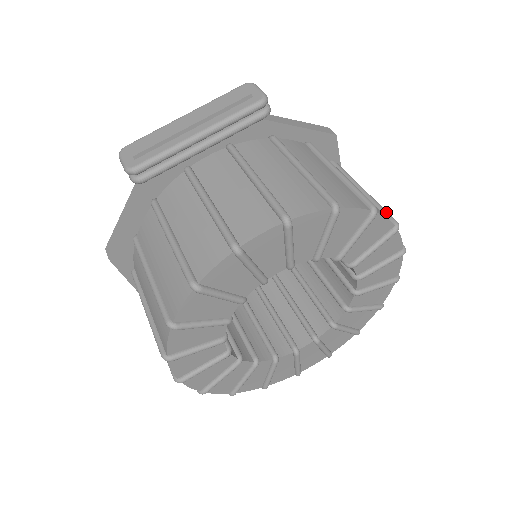
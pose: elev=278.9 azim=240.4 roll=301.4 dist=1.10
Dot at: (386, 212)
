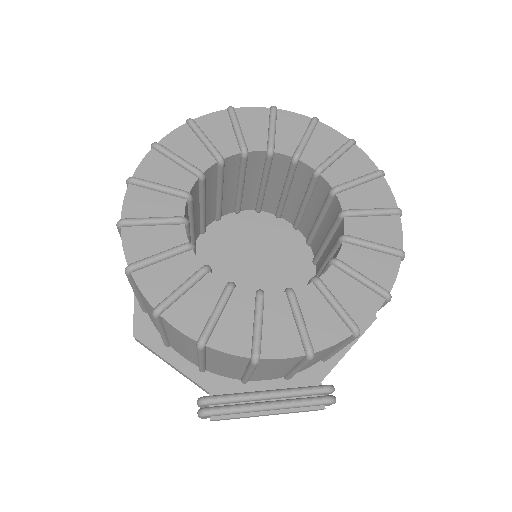
Dot at: occluded
